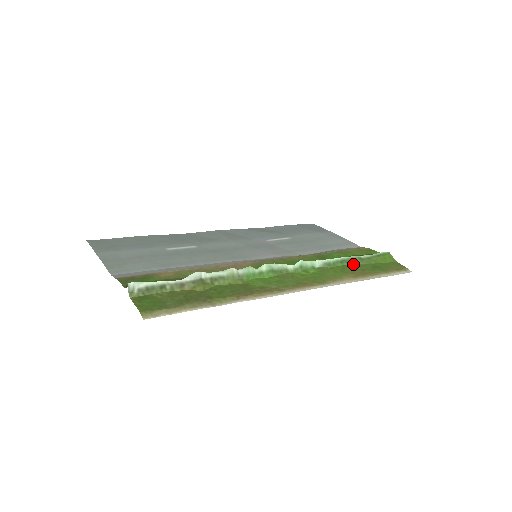
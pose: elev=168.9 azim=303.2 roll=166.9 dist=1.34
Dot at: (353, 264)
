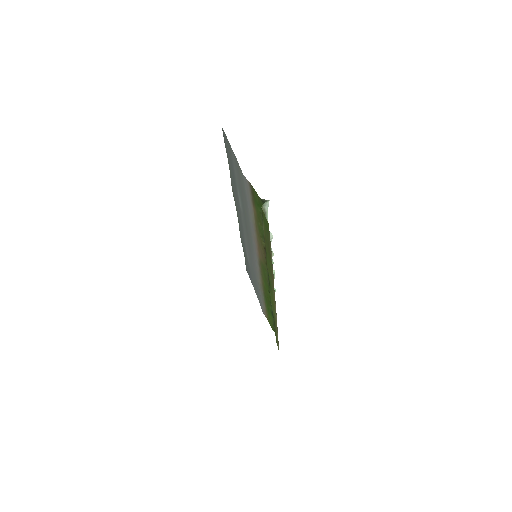
Dot at: occluded
